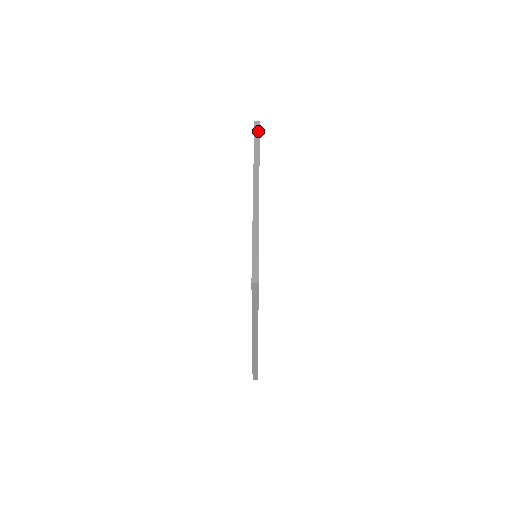
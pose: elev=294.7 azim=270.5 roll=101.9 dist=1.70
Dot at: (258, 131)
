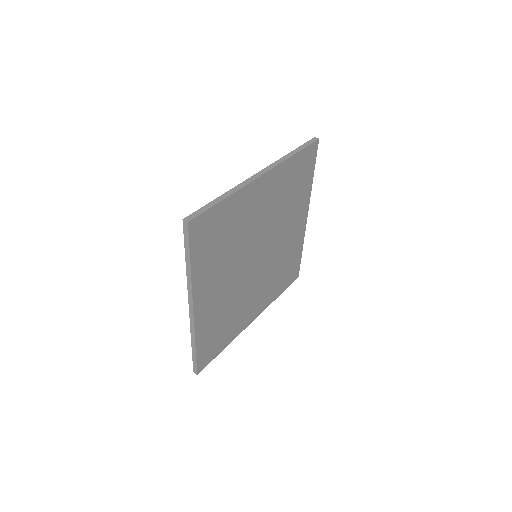
Dot at: (310, 143)
